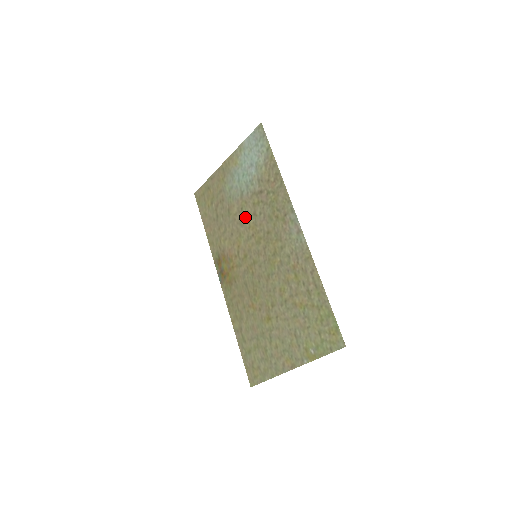
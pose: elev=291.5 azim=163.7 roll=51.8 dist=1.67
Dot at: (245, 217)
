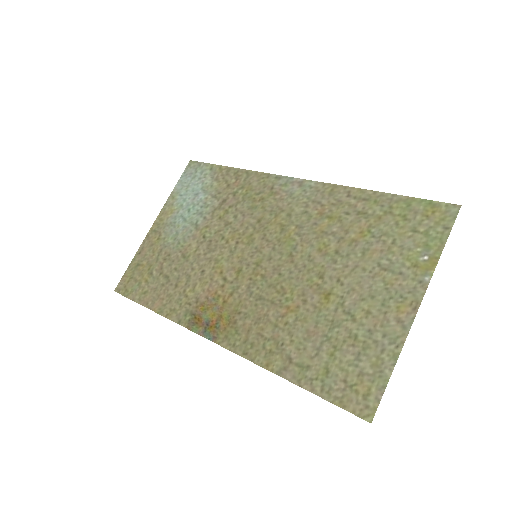
Dot at: (214, 239)
